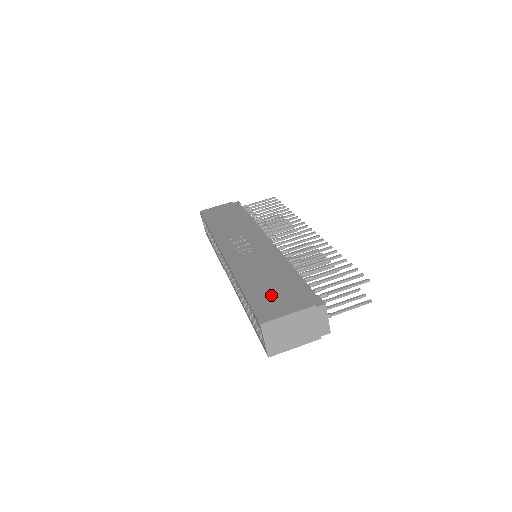
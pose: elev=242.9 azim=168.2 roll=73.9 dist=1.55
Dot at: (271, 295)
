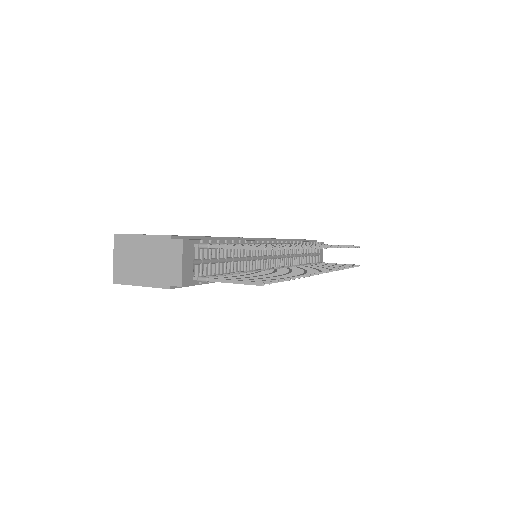
Dot at: occluded
